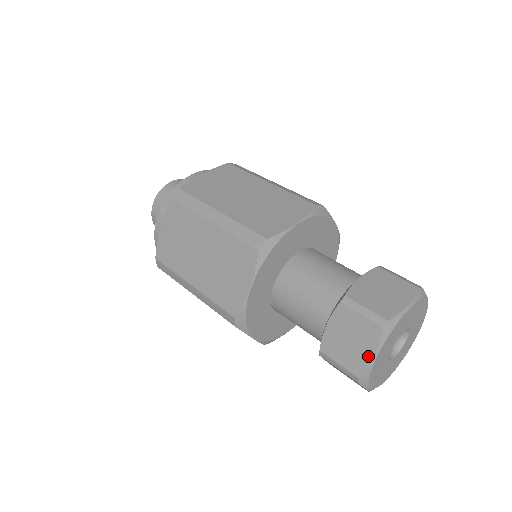
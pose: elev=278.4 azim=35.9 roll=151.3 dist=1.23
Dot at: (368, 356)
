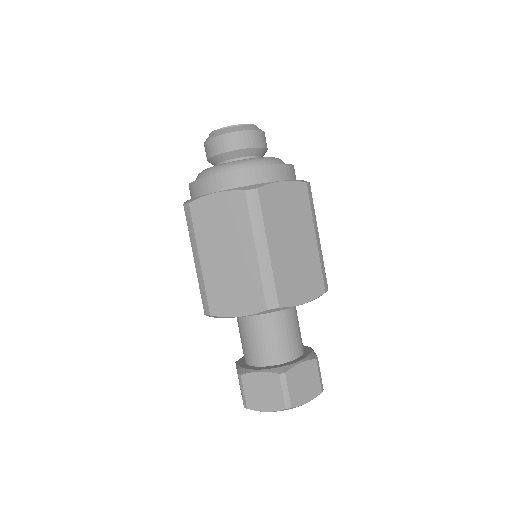
Dot at: (263, 408)
